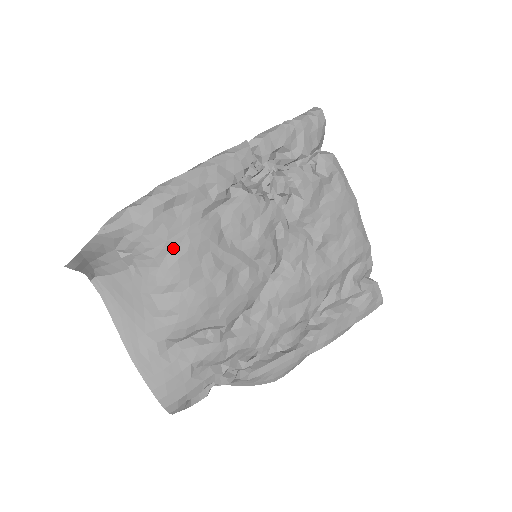
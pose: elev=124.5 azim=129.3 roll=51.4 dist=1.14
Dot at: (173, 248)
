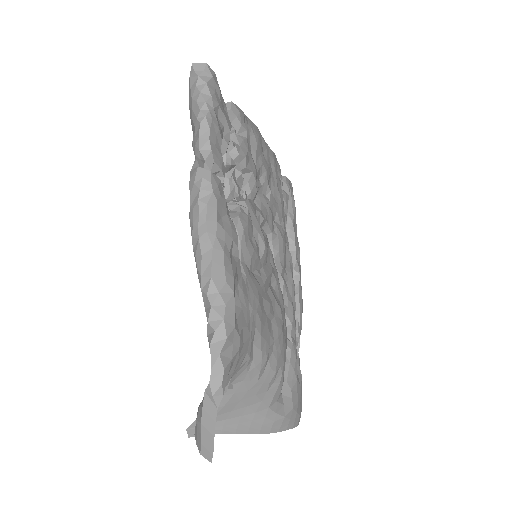
Dot at: (254, 333)
